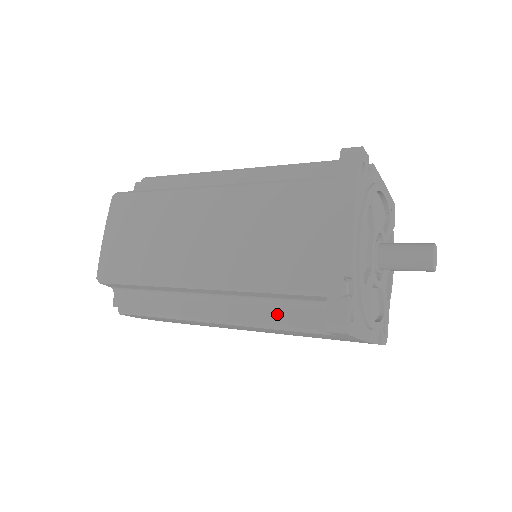
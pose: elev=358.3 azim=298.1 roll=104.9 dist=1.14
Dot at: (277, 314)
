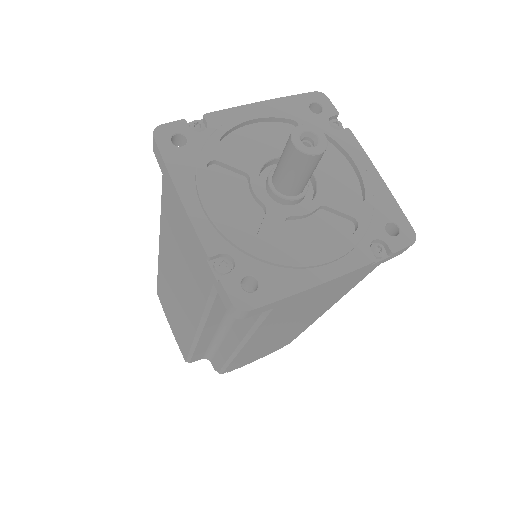
Dot at: occluded
